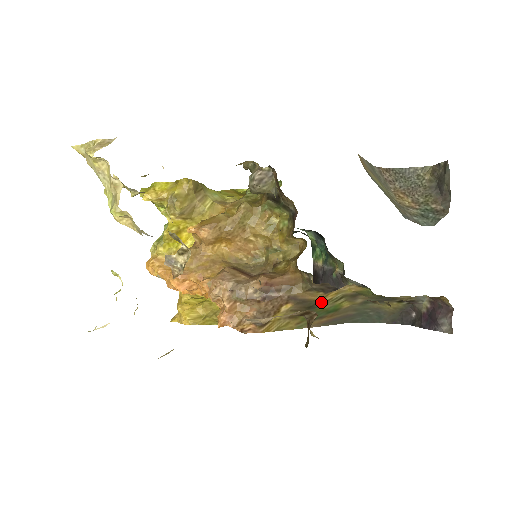
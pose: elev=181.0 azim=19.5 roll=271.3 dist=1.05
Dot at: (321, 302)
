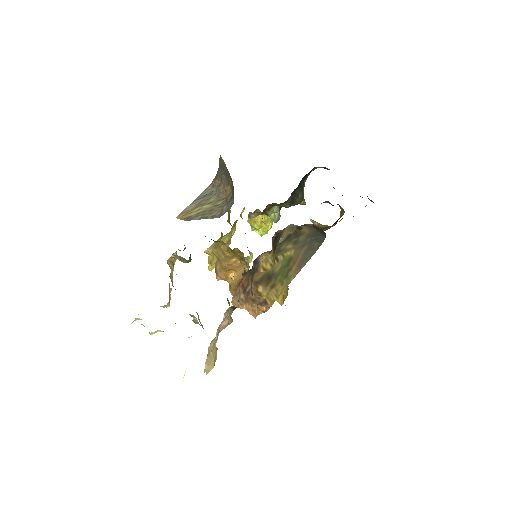
Dot at: (270, 270)
